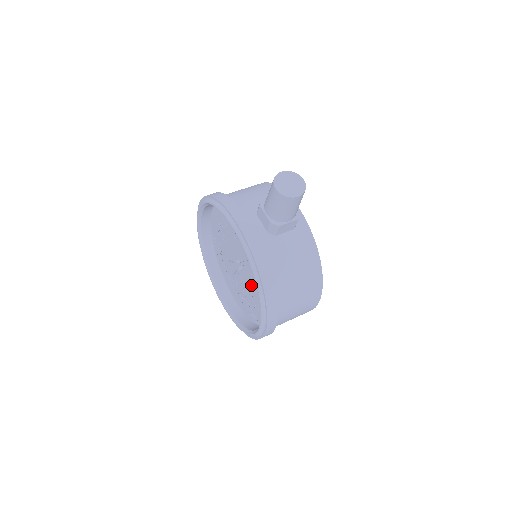
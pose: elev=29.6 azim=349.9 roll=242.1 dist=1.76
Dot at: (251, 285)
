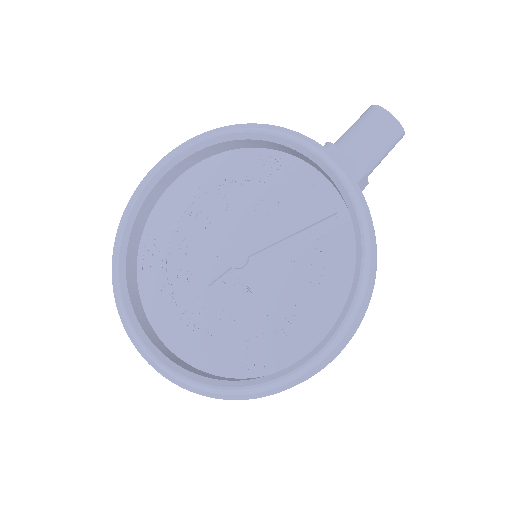
Dot at: (274, 285)
